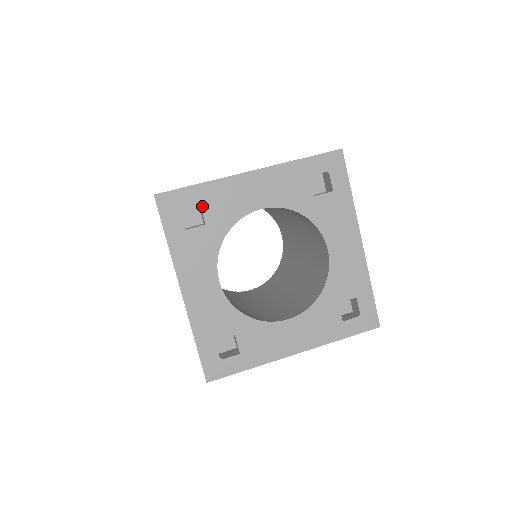
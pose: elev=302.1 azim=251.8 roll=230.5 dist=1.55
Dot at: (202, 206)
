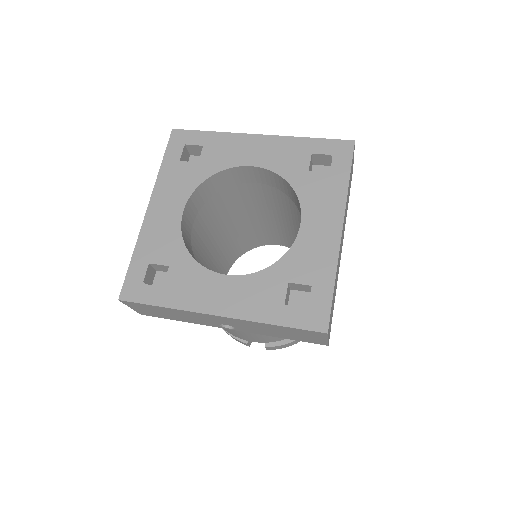
Dot at: (204, 148)
